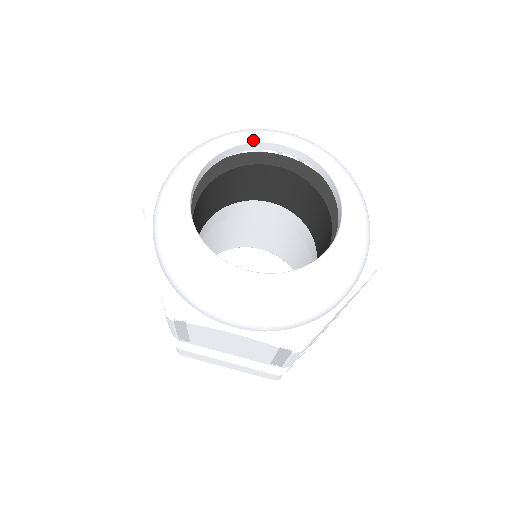
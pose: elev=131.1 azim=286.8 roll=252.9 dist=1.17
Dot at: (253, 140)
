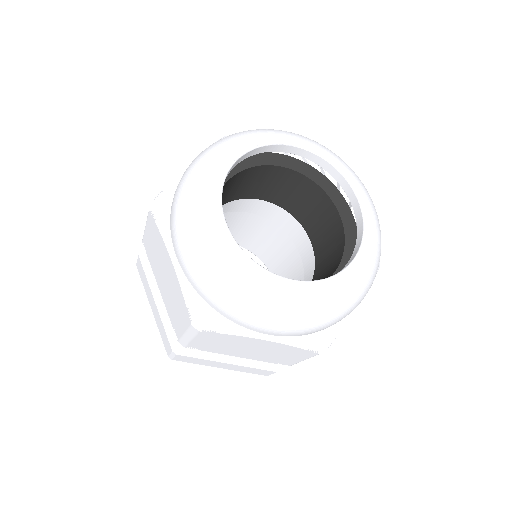
Dot at: (273, 142)
